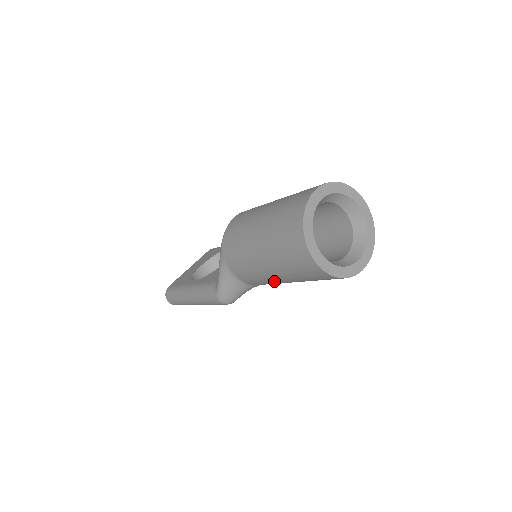
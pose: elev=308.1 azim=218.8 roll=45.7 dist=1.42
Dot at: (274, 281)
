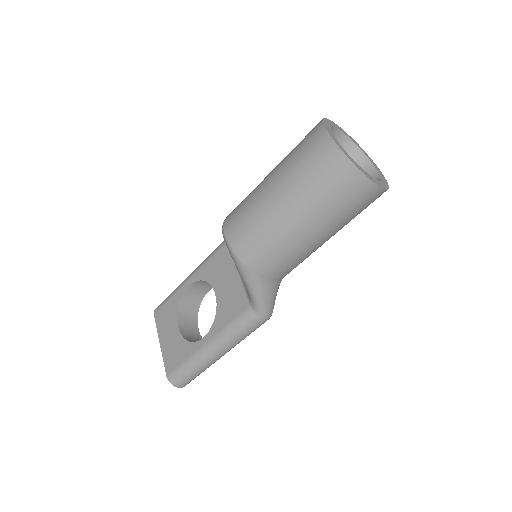
Dot at: occluded
